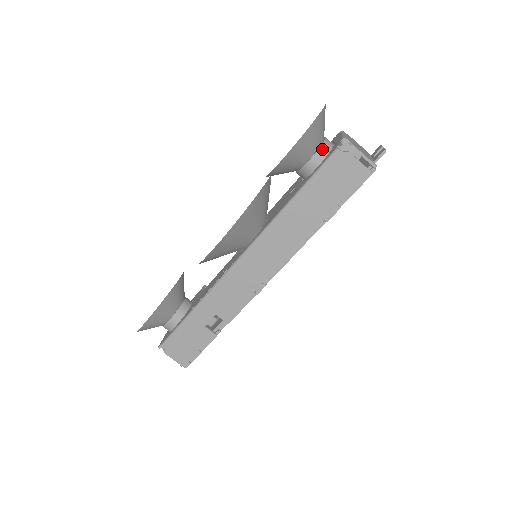
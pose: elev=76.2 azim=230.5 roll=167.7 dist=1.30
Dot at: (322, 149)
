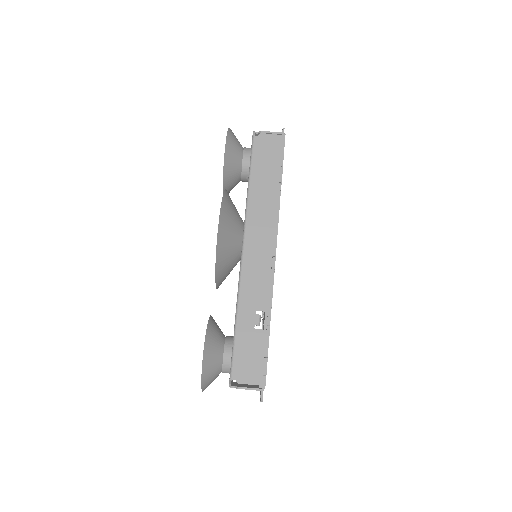
Dot at: (246, 149)
